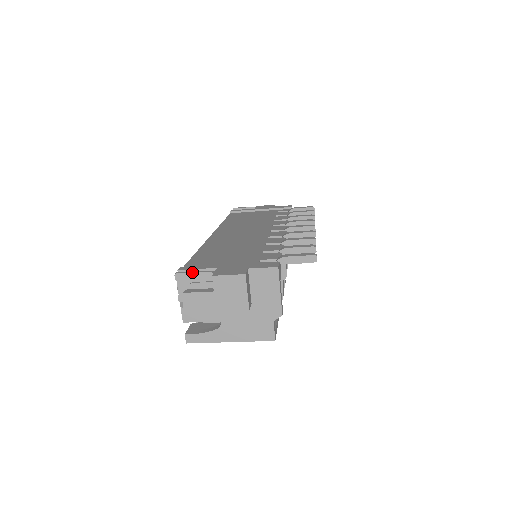
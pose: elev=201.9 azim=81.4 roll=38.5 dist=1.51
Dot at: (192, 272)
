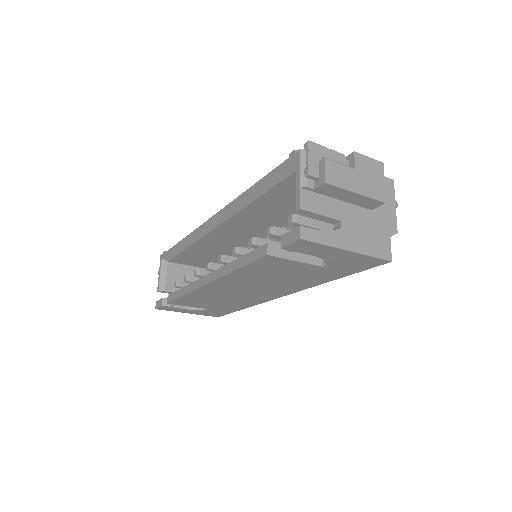
Dot at: occluded
